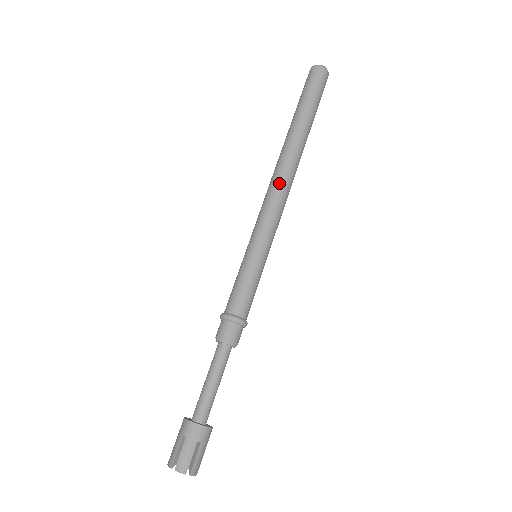
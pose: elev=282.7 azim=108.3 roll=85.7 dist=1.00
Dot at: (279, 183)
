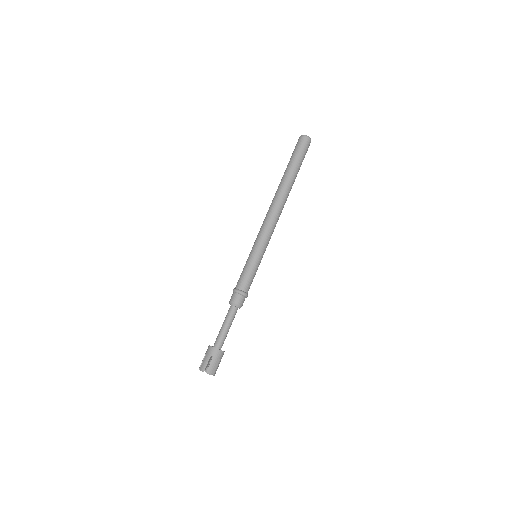
Dot at: (276, 214)
